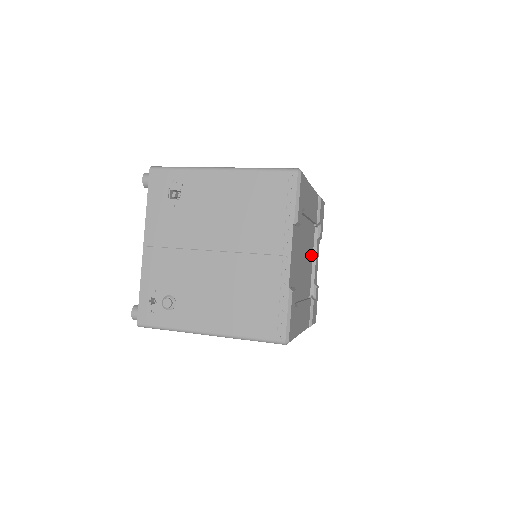
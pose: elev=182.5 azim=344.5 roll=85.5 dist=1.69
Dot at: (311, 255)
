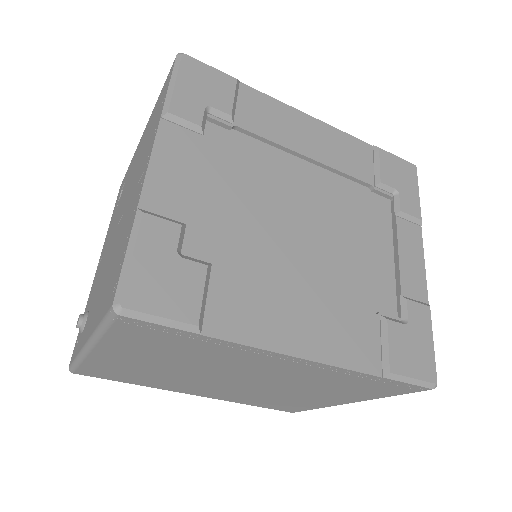
Dot at: (379, 242)
